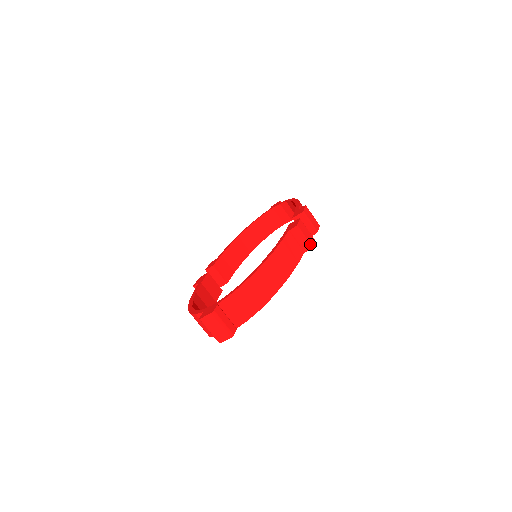
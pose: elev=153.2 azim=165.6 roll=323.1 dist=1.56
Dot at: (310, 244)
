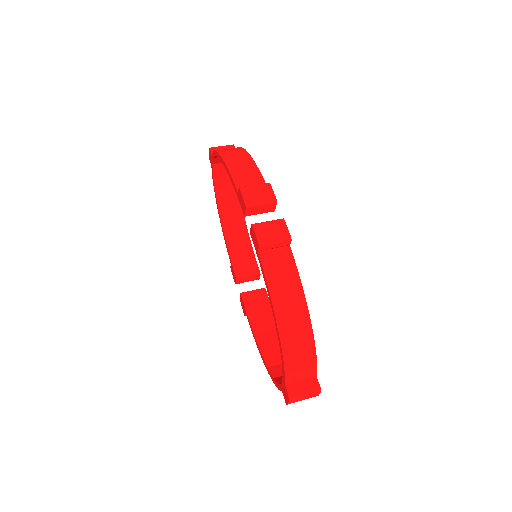
Dot at: (286, 238)
